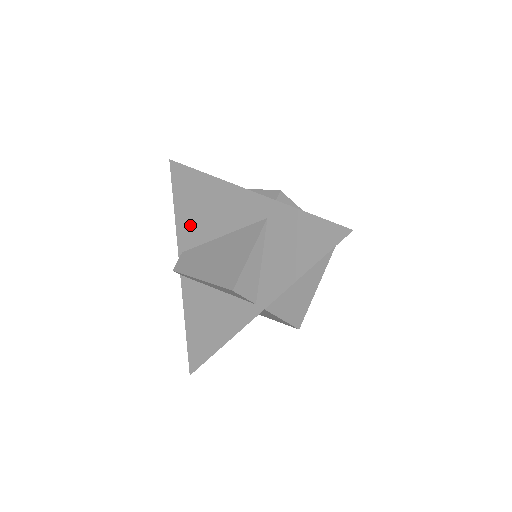
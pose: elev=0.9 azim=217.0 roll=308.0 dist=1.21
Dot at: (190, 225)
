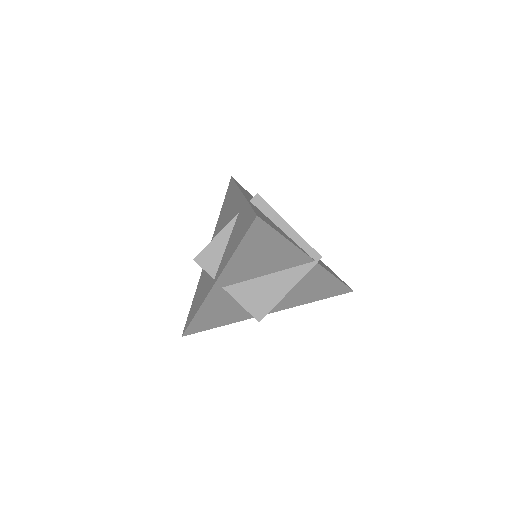
Dot at: (220, 222)
